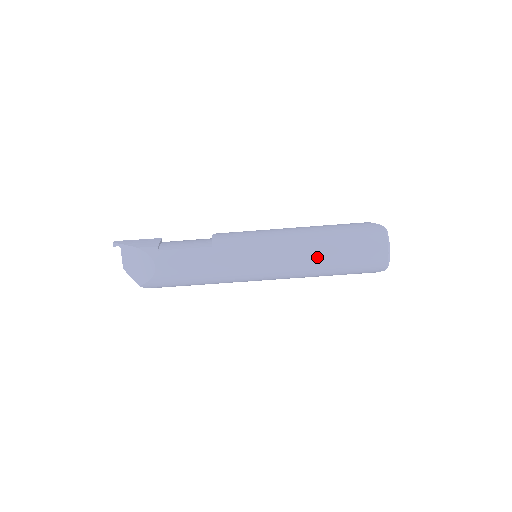
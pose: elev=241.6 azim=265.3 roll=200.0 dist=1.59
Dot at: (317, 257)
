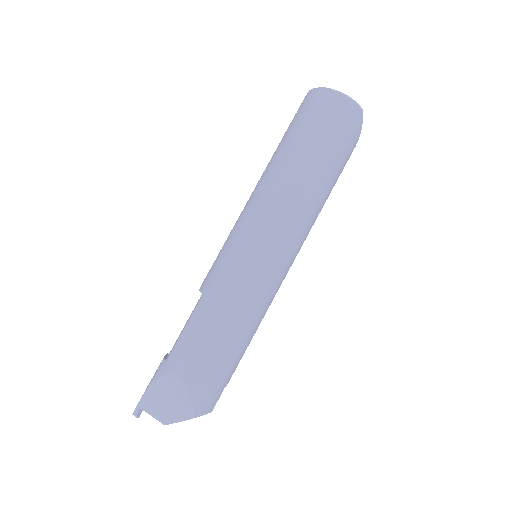
Dot at: (292, 176)
